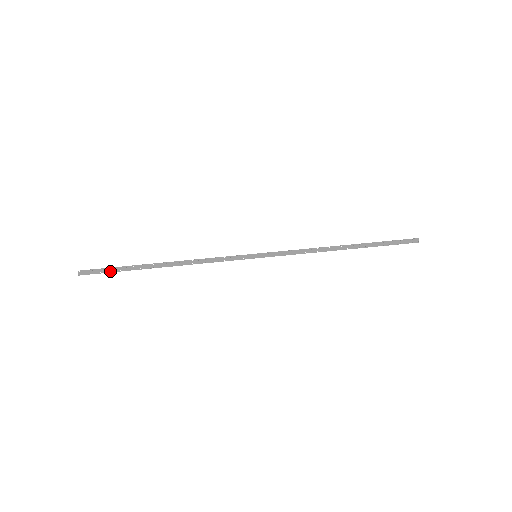
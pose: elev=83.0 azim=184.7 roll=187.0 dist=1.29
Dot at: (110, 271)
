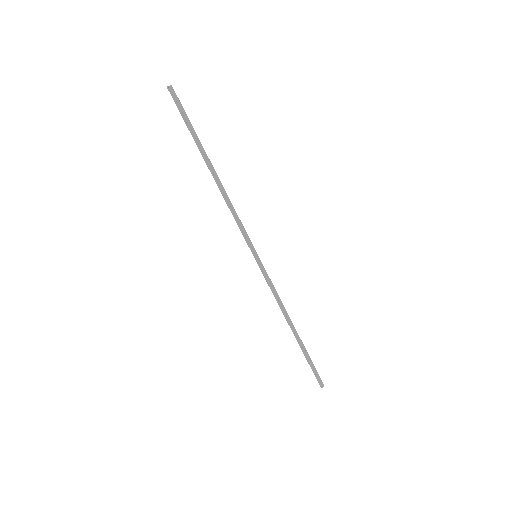
Dot at: (186, 119)
